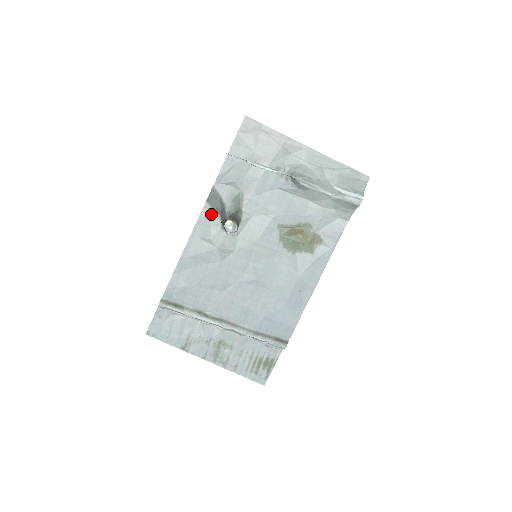
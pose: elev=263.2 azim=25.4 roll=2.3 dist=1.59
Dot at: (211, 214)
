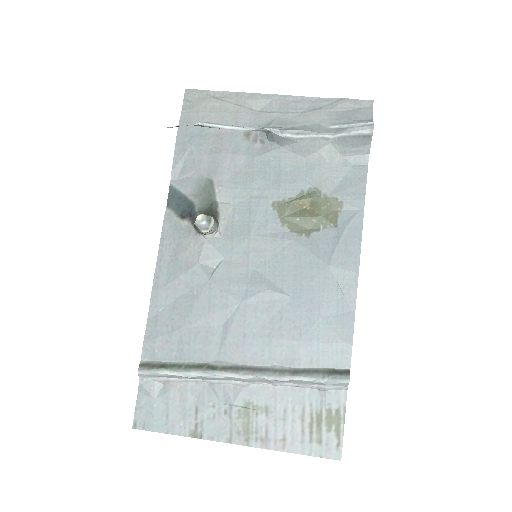
Dot at: (177, 221)
